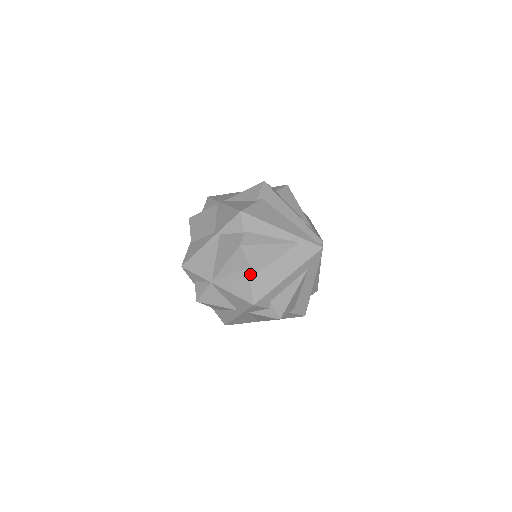
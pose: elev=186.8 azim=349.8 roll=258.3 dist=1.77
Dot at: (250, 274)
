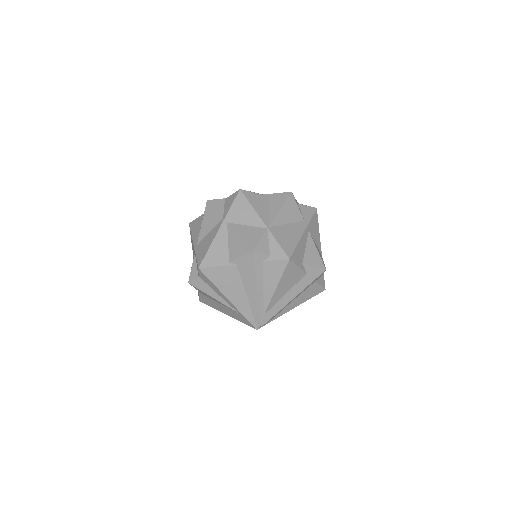
Dot at: (199, 292)
